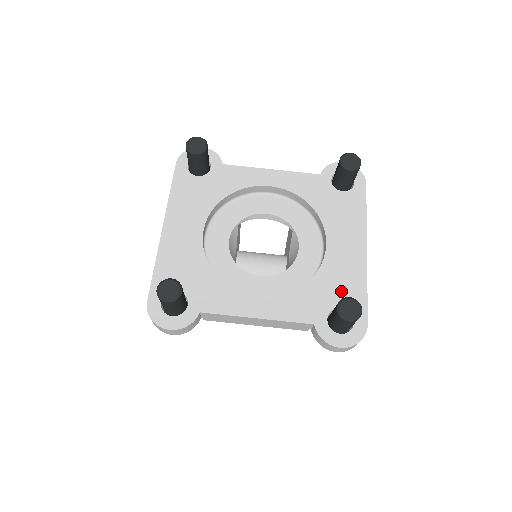
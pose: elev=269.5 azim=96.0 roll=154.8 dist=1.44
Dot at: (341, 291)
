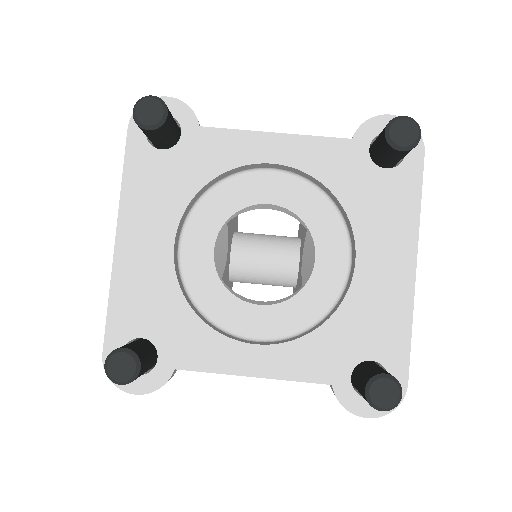
Dot at: (373, 335)
